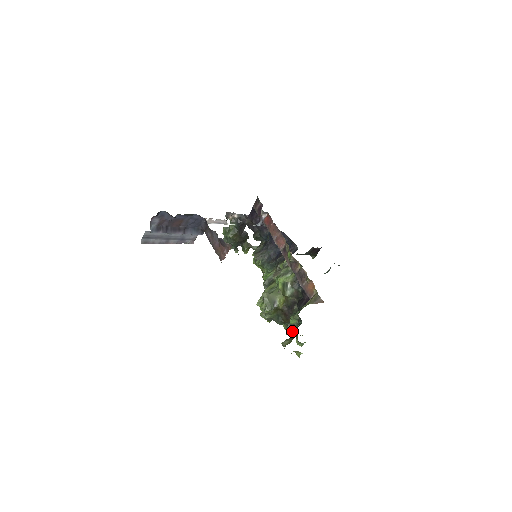
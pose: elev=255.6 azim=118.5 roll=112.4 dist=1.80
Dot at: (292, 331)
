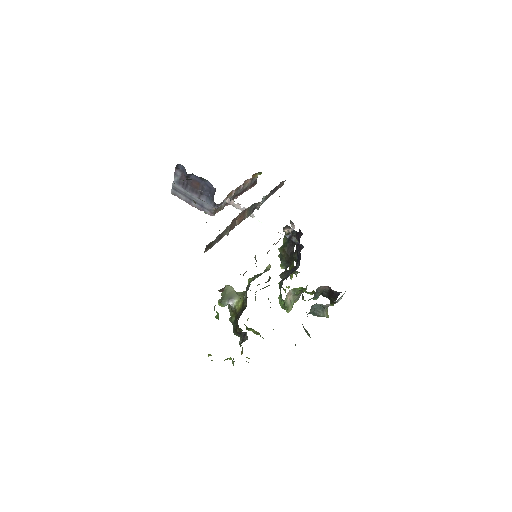
Dot at: occluded
